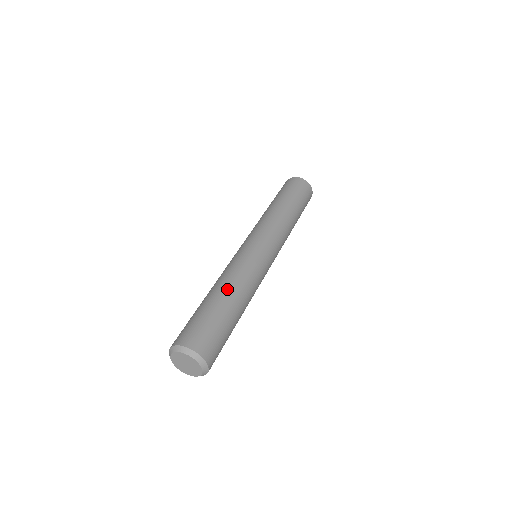
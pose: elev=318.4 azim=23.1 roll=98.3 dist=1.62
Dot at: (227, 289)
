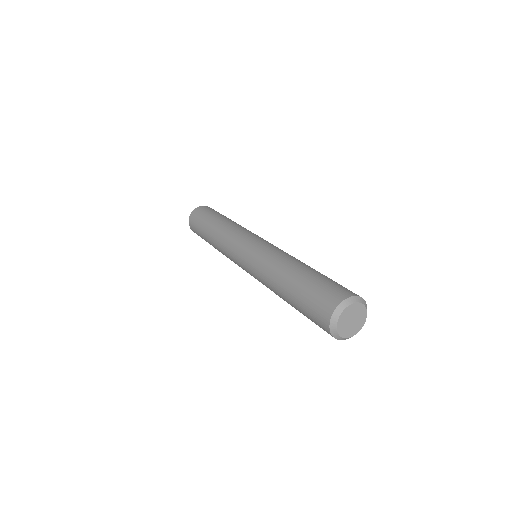
Dot at: (299, 263)
